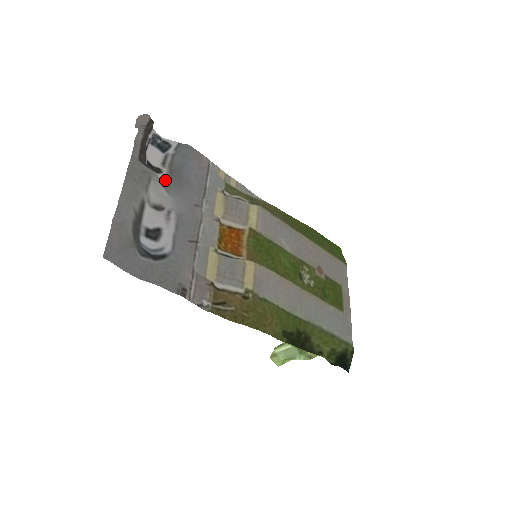
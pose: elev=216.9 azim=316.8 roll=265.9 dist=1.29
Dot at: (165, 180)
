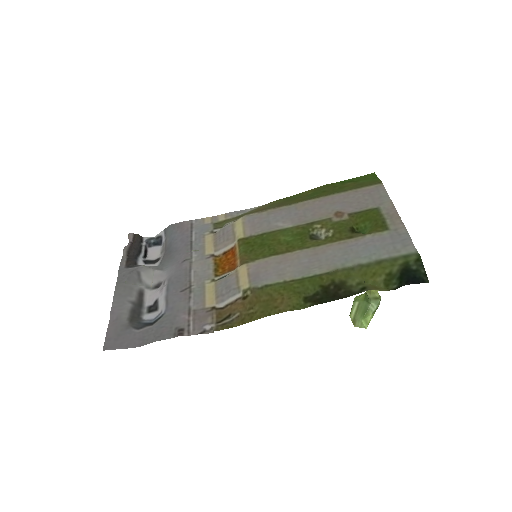
Dot at: (159, 263)
